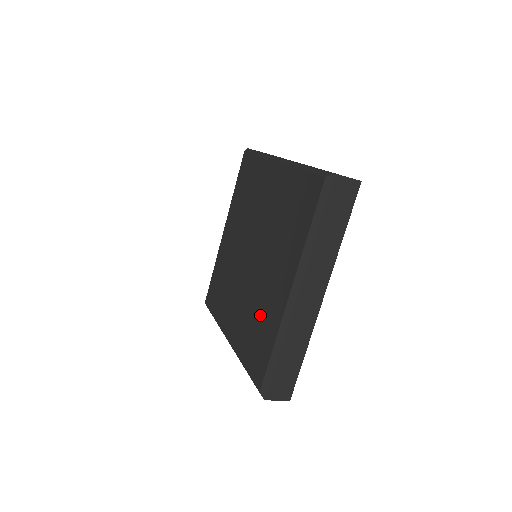
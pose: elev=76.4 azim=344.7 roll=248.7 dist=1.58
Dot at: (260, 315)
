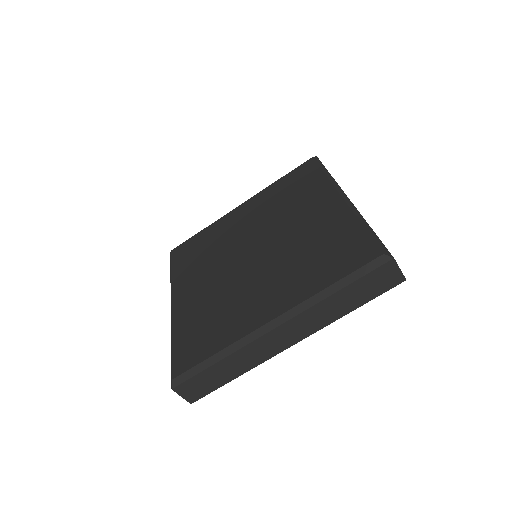
Dot at: (224, 312)
